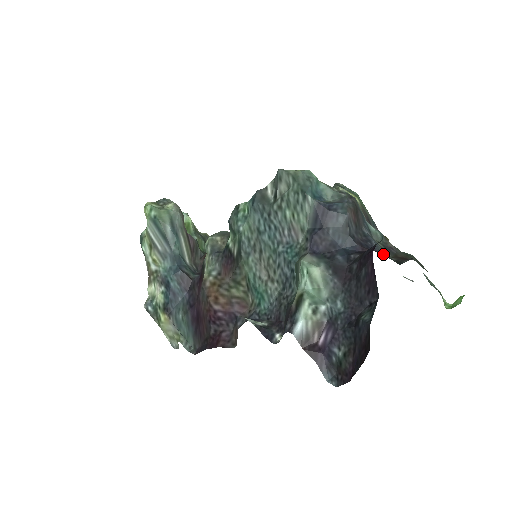
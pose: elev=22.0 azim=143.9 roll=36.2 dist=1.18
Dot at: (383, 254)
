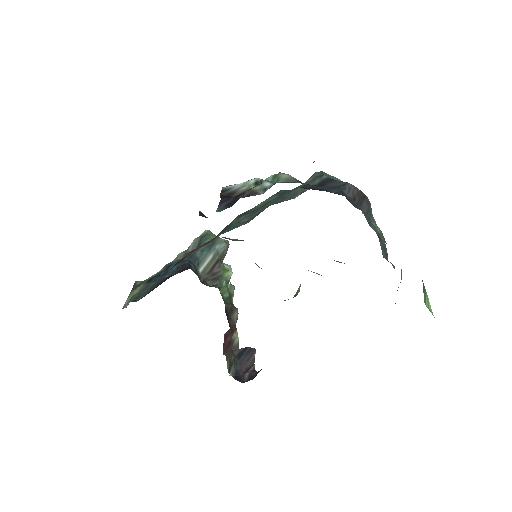
Dot at: occluded
